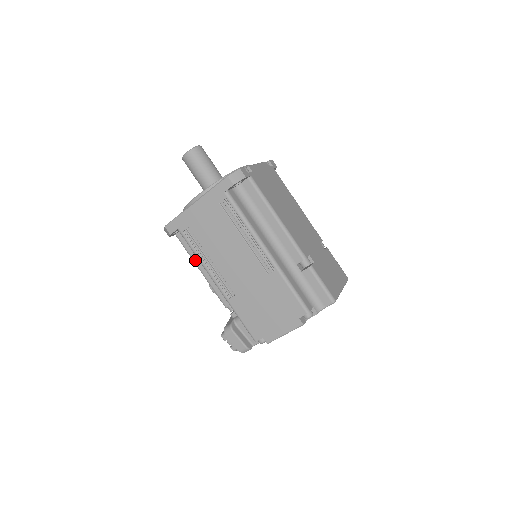
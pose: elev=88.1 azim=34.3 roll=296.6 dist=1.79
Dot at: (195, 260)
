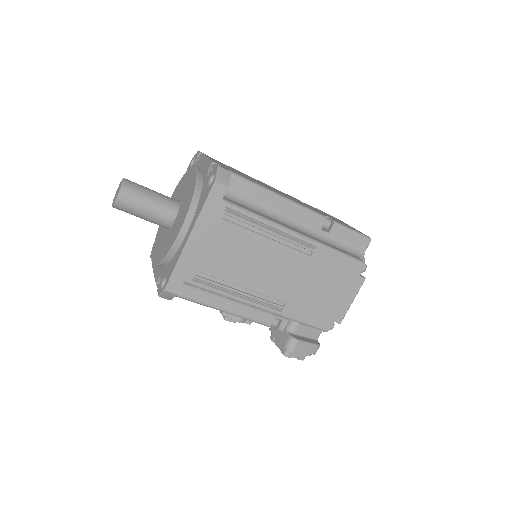
Dot at: (210, 304)
